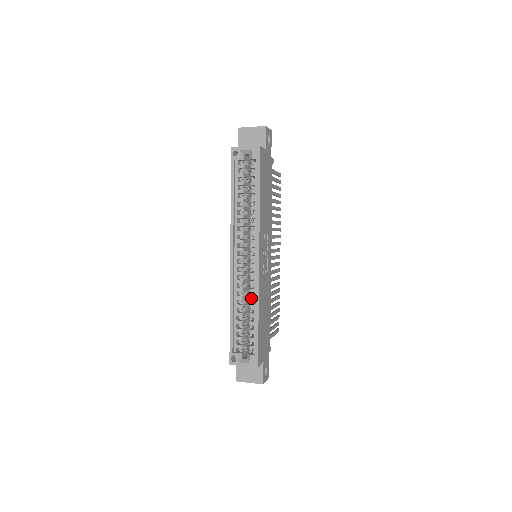
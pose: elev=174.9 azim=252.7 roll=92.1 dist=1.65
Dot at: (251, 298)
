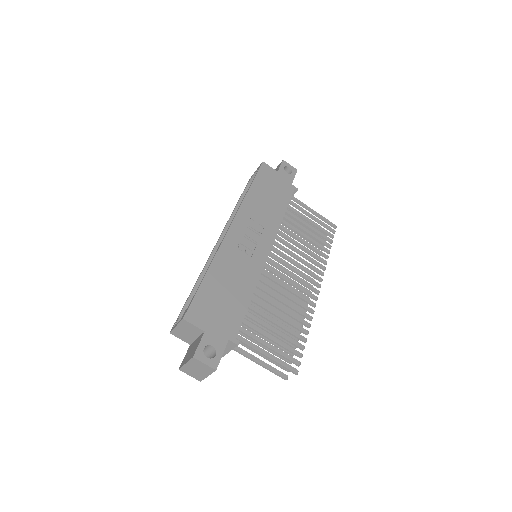
Dot at: occluded
